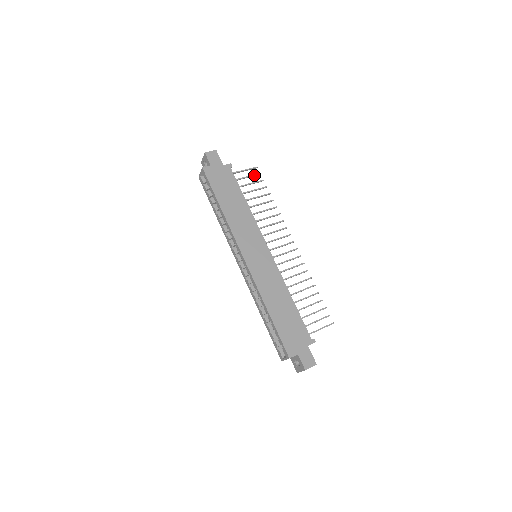
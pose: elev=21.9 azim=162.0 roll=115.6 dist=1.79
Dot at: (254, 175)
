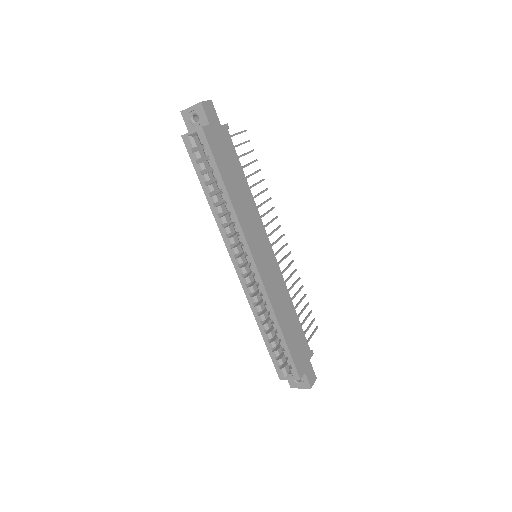
Dot at: (245, 142)
